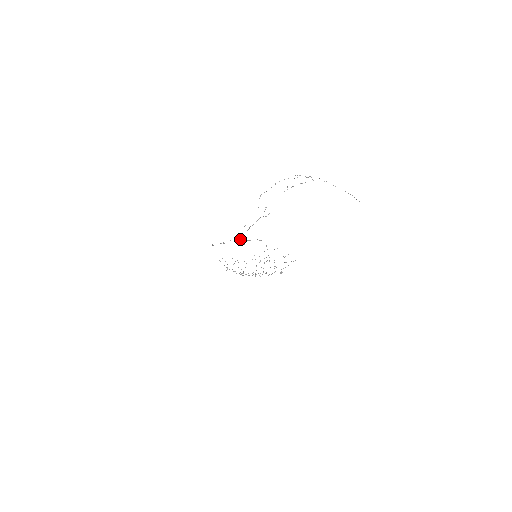
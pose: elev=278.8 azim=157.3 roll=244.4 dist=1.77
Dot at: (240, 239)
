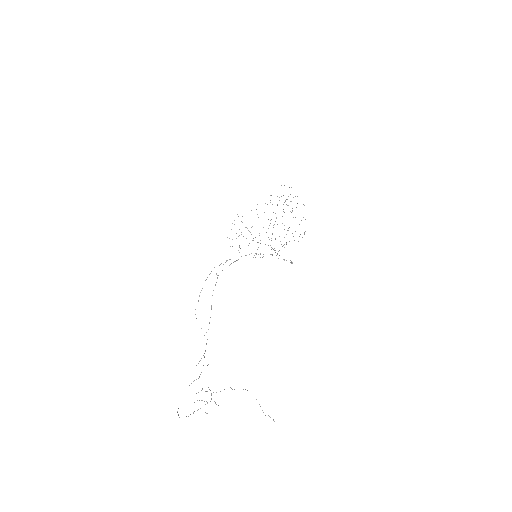
Dot at: occluded
